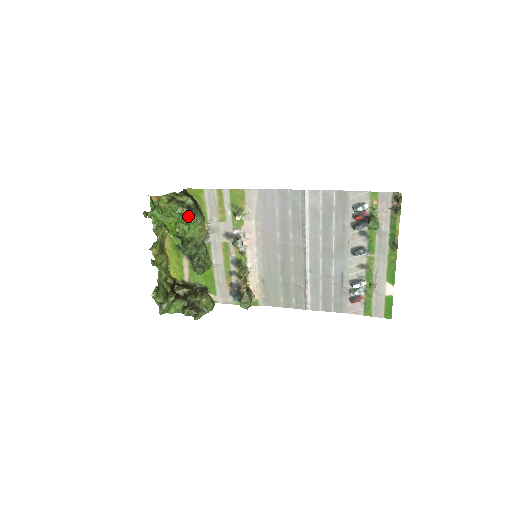
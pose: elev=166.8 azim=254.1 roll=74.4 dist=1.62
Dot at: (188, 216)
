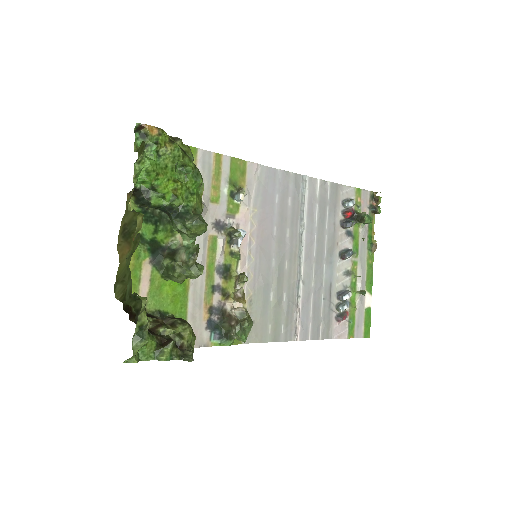
Dot at: (195, 173)
